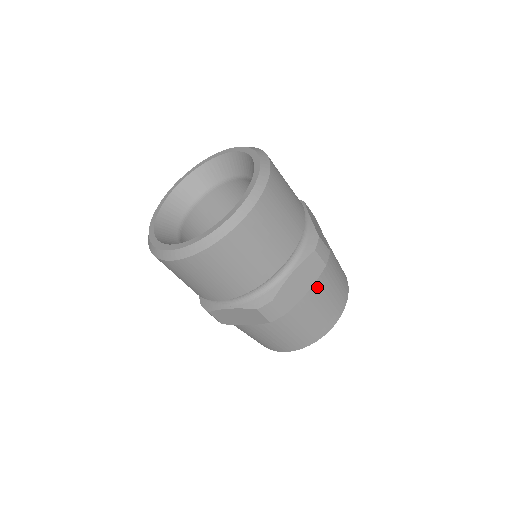
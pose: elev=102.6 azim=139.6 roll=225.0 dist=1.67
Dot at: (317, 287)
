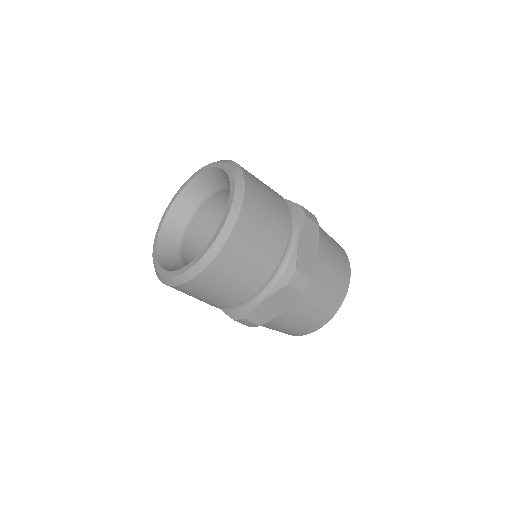
Dot at: (295, 307)
